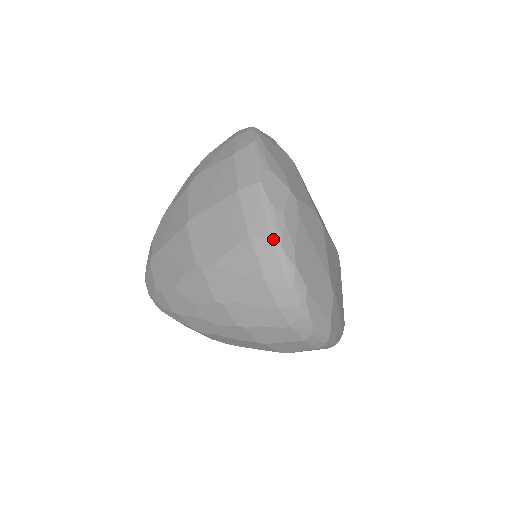
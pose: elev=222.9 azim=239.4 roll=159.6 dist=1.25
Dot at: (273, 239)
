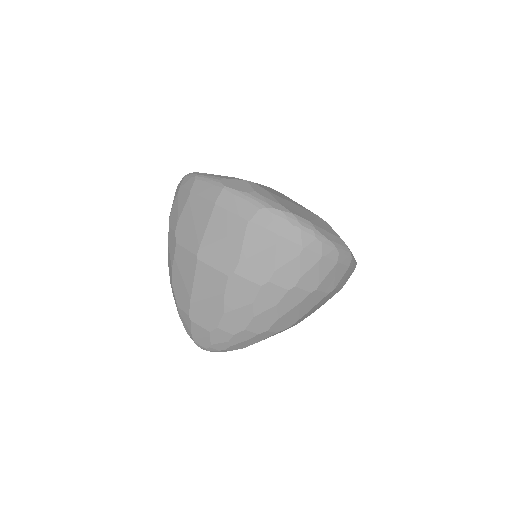
Dot at: (264, 208)
